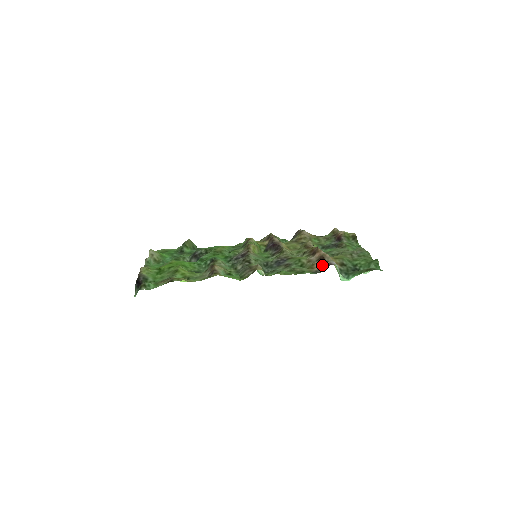
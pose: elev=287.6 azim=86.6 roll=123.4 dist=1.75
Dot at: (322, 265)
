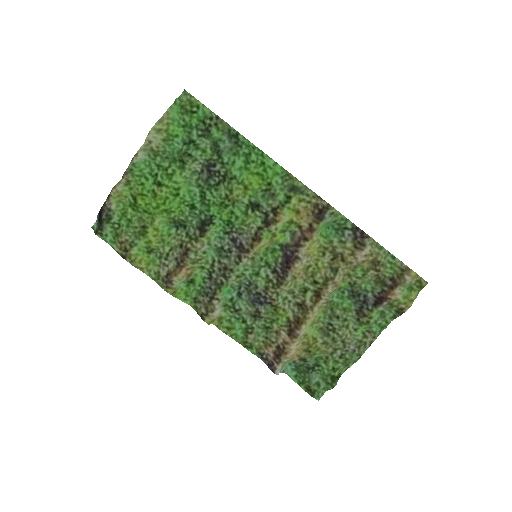
Dot at: (272, 358)
